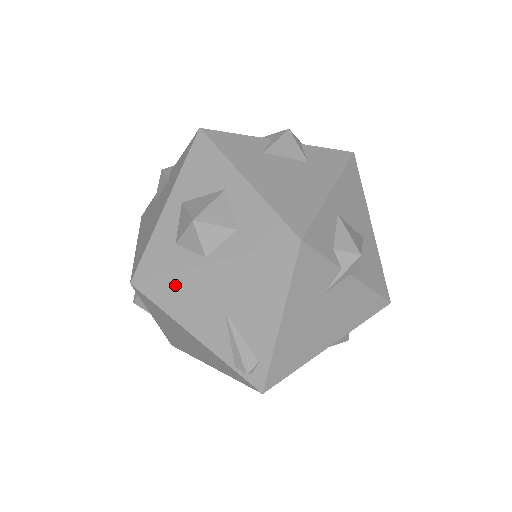
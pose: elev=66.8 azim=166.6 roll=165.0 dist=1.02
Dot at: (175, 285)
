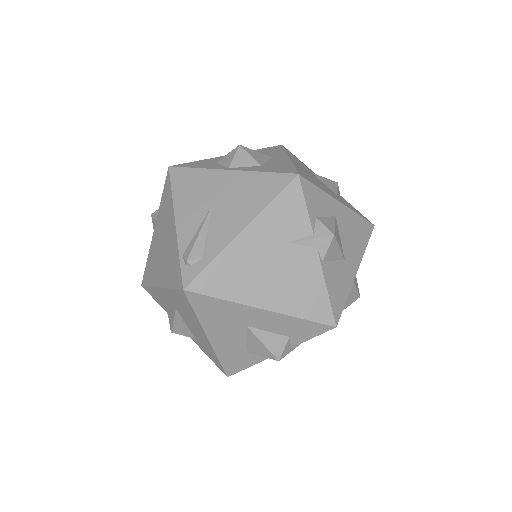
Dot at: (195, 177)
